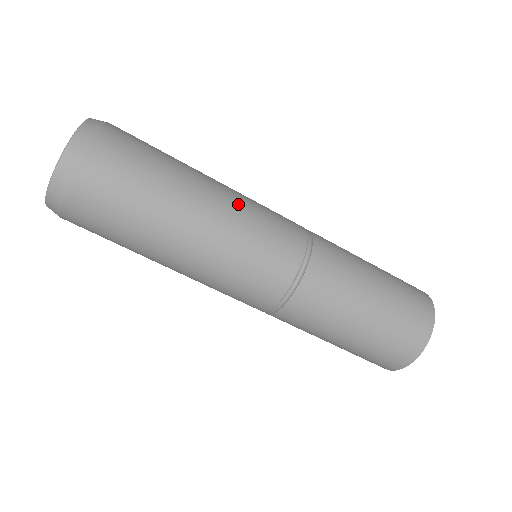
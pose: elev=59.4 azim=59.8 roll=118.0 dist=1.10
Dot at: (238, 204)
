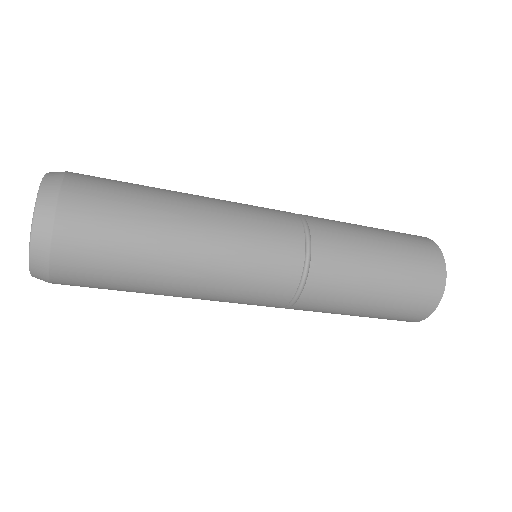
Dot at: (225, 213)
